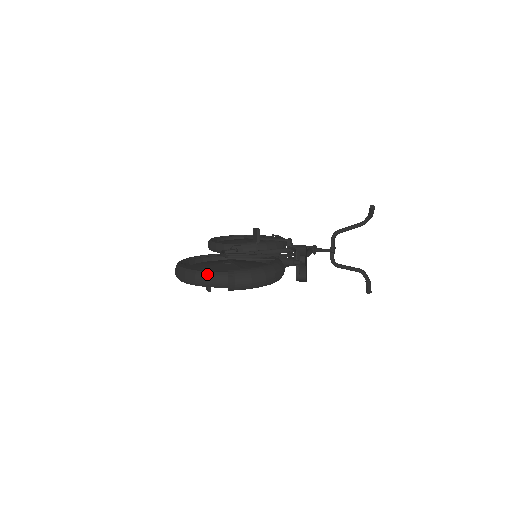
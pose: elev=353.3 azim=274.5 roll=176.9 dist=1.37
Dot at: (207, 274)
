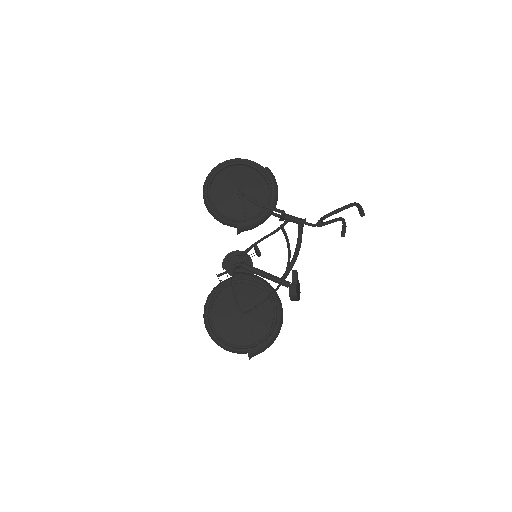
Dot at: (234, 352)
